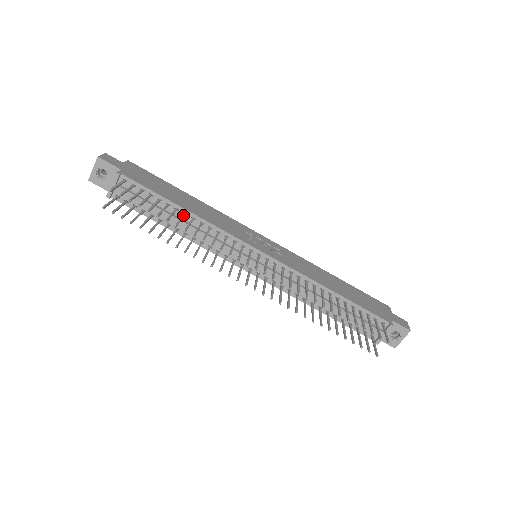
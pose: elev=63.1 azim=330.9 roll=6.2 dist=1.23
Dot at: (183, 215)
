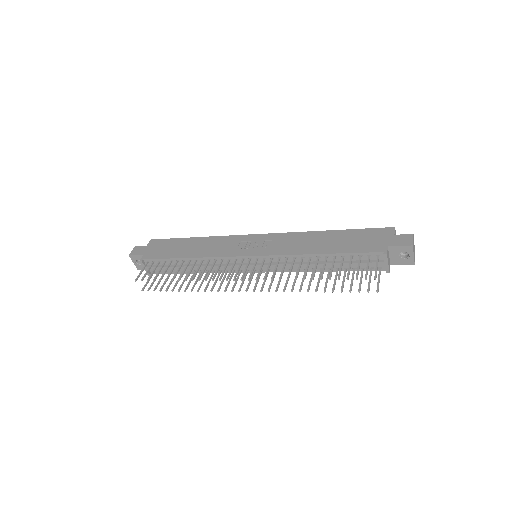
Dot at: (187, 264)
